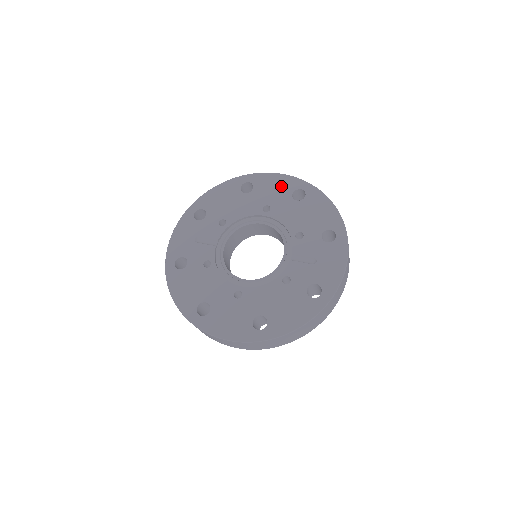
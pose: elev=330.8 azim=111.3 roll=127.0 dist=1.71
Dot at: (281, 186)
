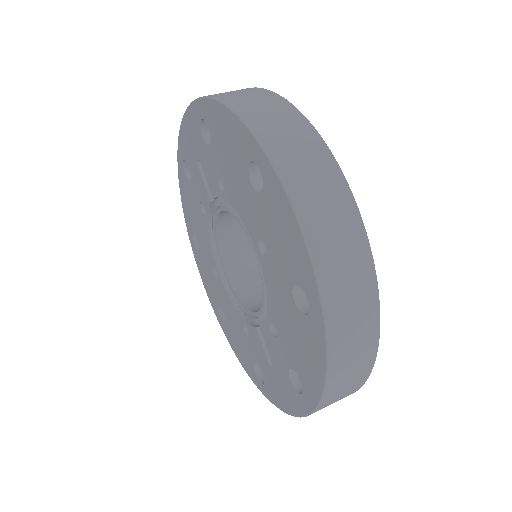
Dot at: (290, 251)
